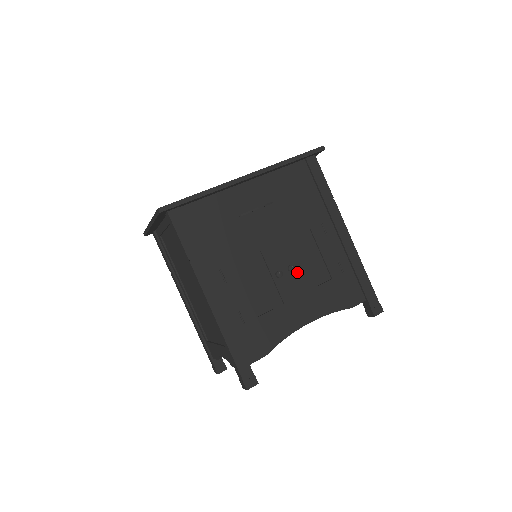
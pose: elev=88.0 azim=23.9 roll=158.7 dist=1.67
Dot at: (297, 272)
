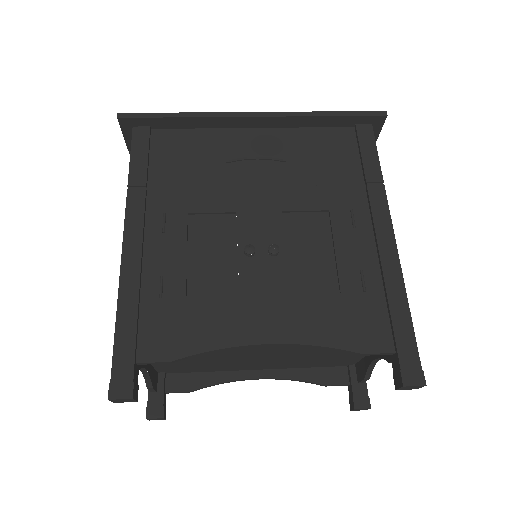
Dot at: (282, 260)
